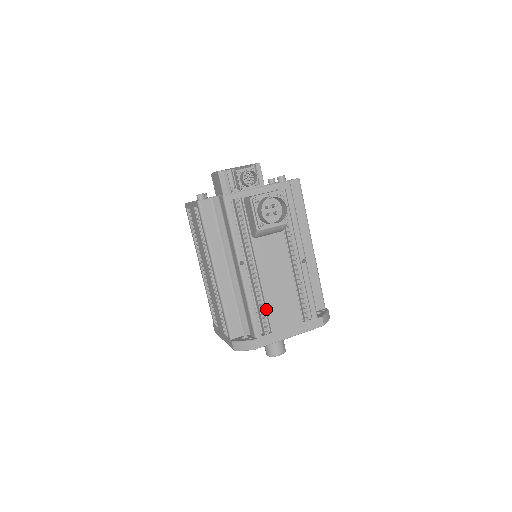
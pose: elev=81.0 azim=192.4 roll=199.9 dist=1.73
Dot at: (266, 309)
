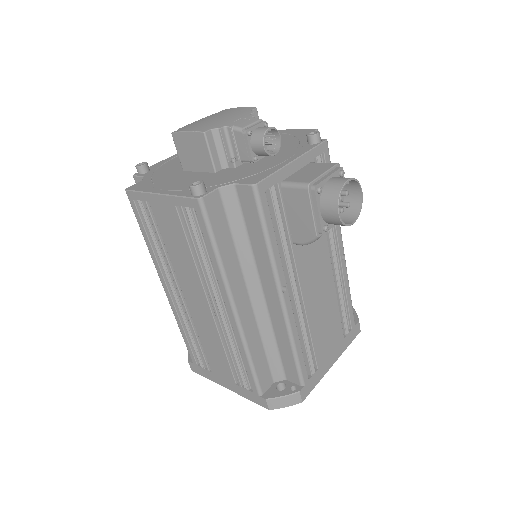
Dot at: (311, 341)
